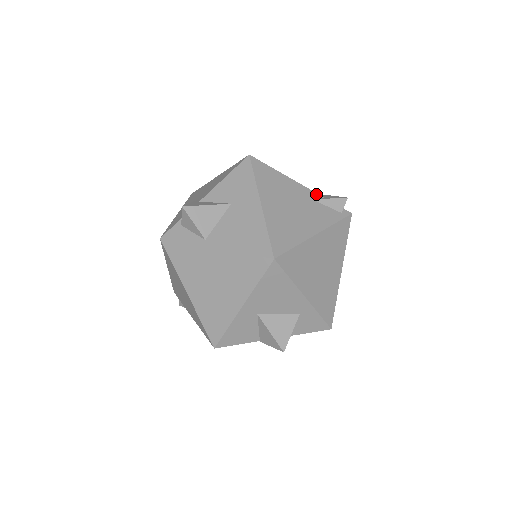
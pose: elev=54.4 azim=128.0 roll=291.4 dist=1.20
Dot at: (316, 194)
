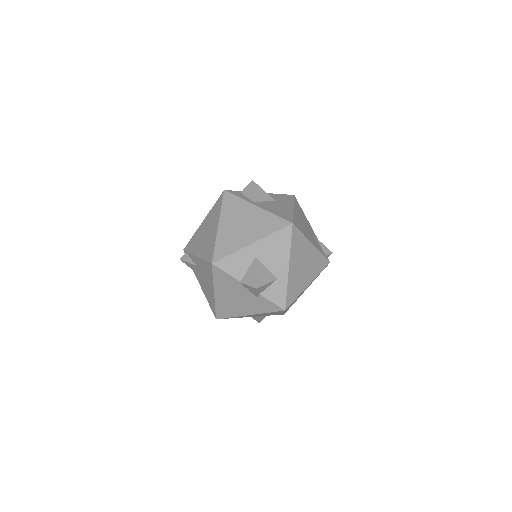
Dot at: (317, 238)
